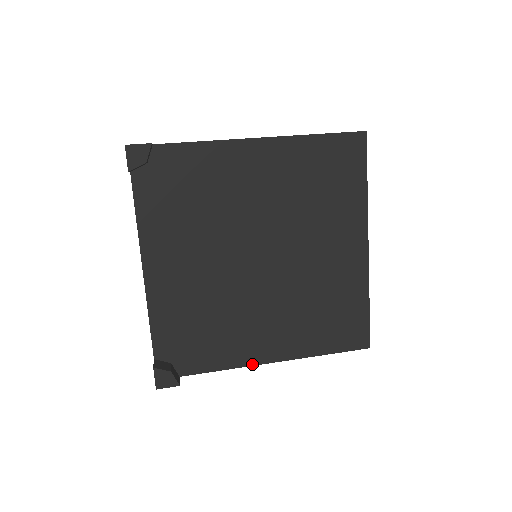
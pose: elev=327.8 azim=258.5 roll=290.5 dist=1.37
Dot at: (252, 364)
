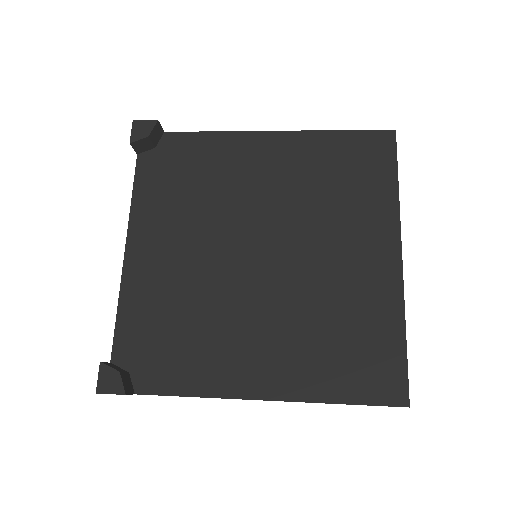
Dot at: (231, 396)
